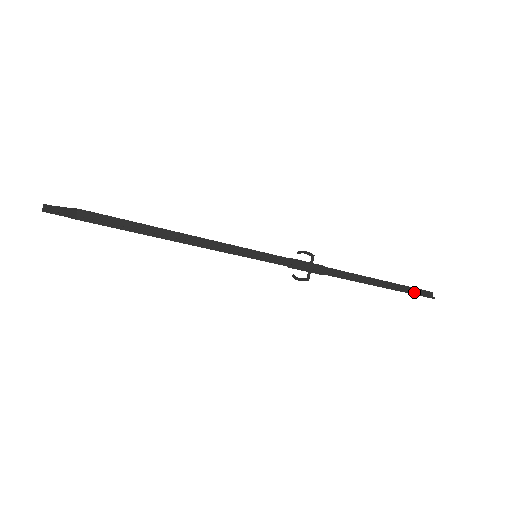
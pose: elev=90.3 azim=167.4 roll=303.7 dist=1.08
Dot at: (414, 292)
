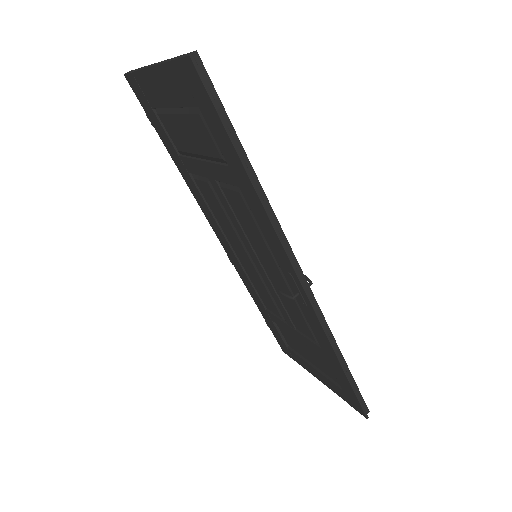
Dot at: (358, 395)
